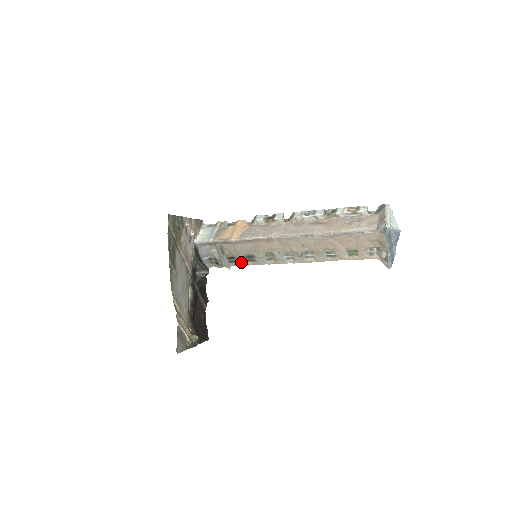
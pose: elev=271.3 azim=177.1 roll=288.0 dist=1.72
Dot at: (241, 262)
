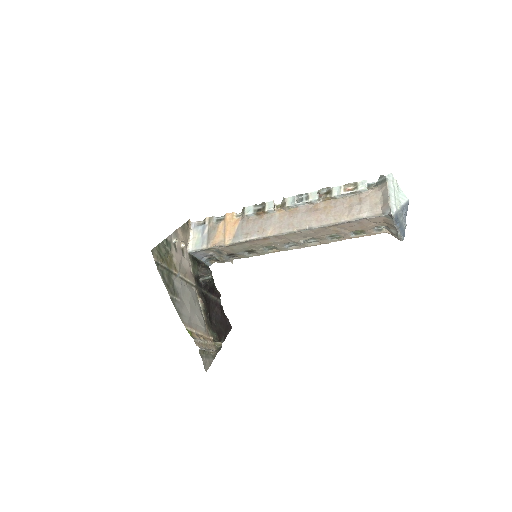
Dot at: (242, 256)
